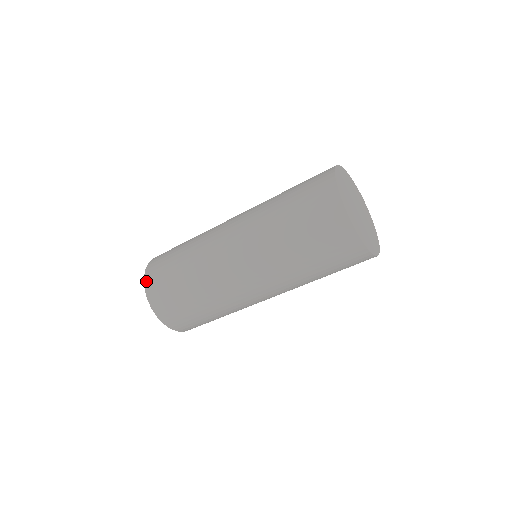
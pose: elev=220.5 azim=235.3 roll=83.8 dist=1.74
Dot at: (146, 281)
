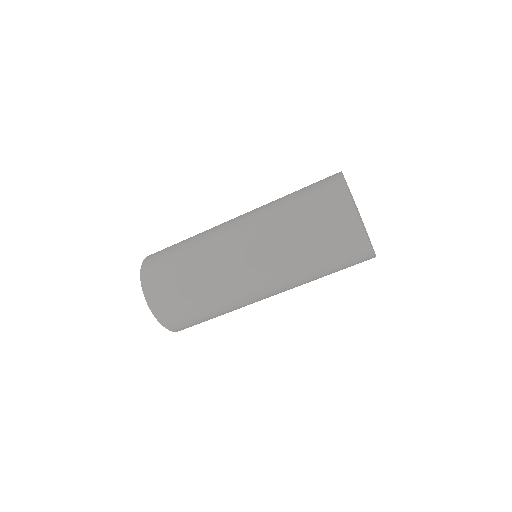
Dot at: (148, 298)
